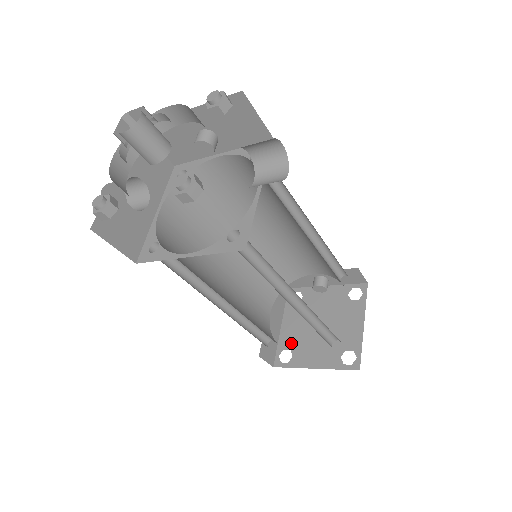
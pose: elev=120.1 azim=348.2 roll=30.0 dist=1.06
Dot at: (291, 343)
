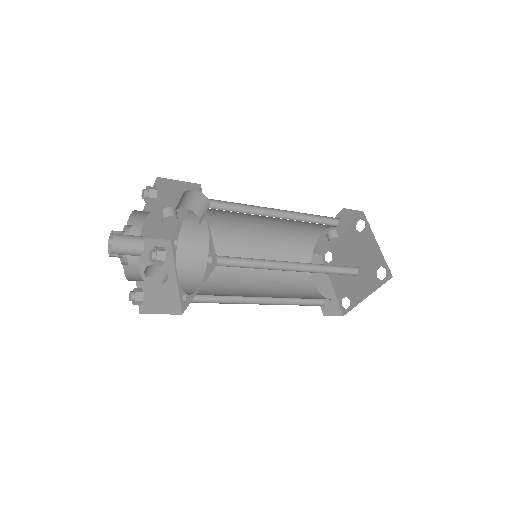
Dot at: (344, 291)
